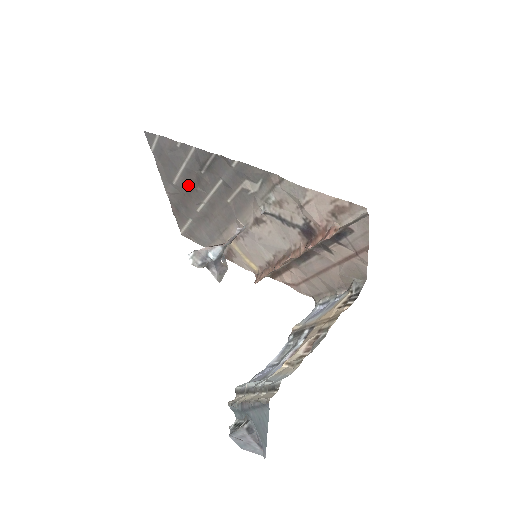
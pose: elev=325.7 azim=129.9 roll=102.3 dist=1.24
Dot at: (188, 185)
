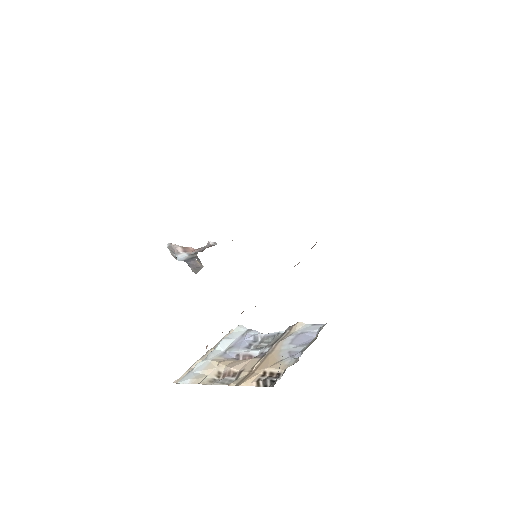
Dot at: occluded
